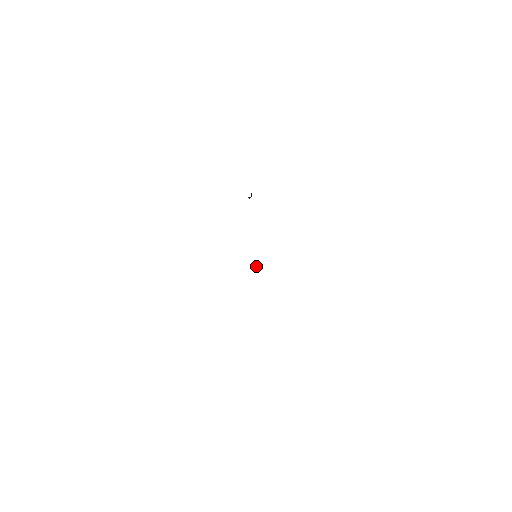
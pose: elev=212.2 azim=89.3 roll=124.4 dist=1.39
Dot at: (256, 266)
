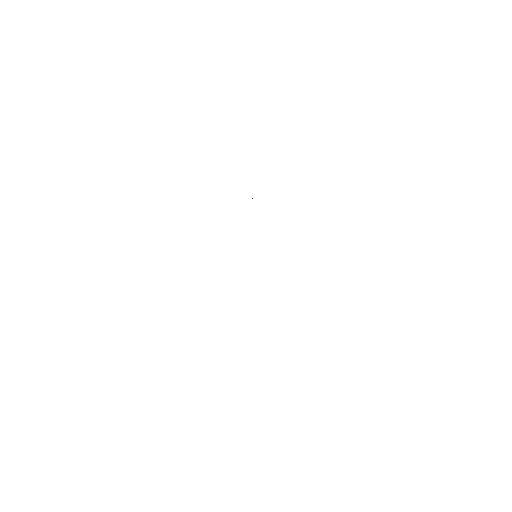
Dot at: occluded
